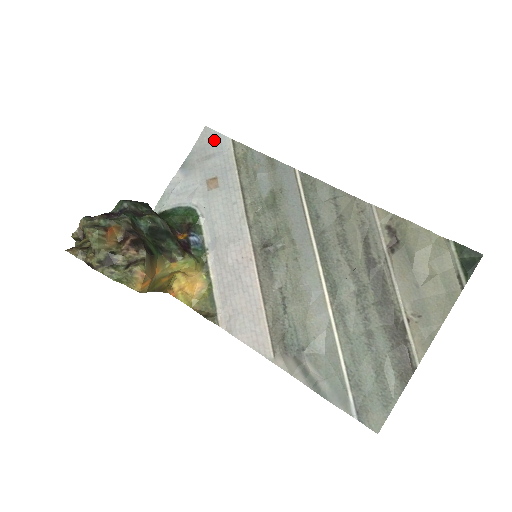
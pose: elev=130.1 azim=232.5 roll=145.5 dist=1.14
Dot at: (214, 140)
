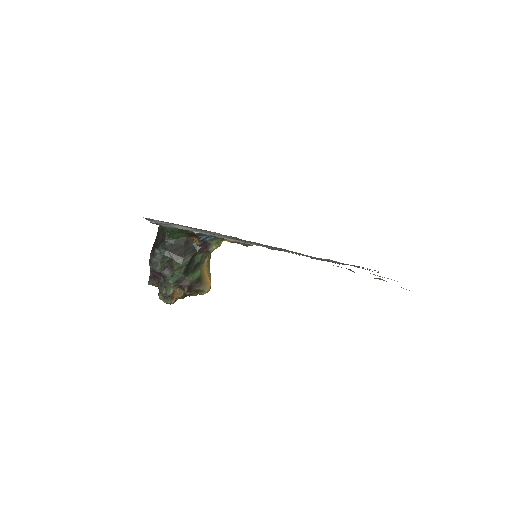
Dot at: occluded
